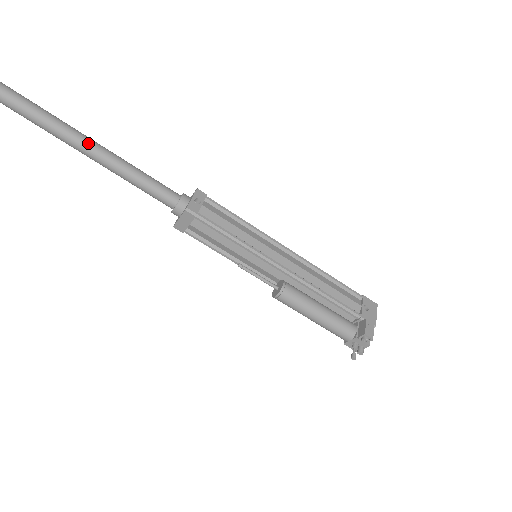
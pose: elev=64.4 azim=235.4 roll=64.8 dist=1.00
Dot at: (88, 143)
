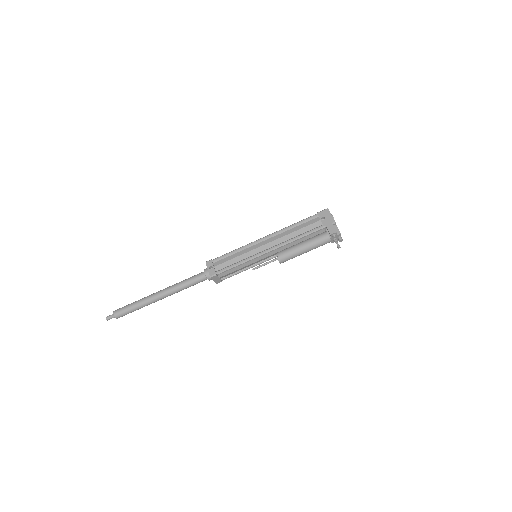
Dot at: (157, 296)
